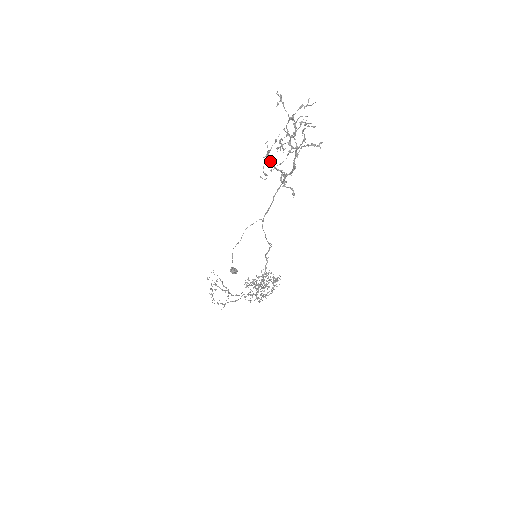
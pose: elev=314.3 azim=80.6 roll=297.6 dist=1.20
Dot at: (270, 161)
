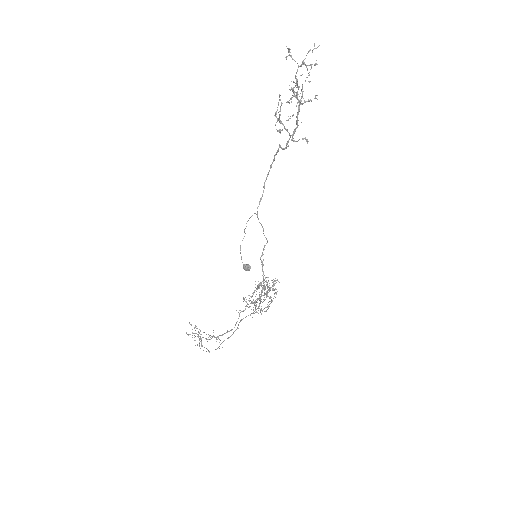
Dot at: (280, 120)
